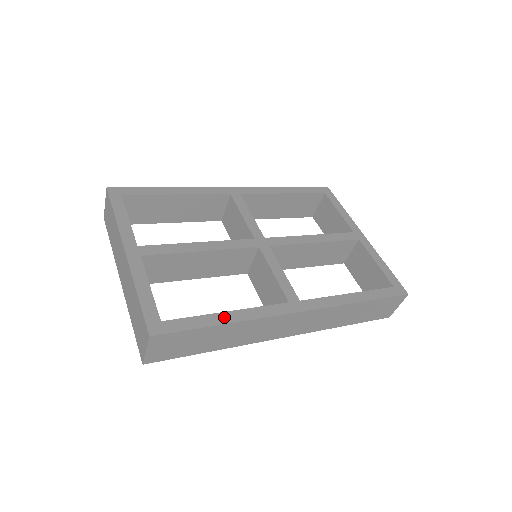
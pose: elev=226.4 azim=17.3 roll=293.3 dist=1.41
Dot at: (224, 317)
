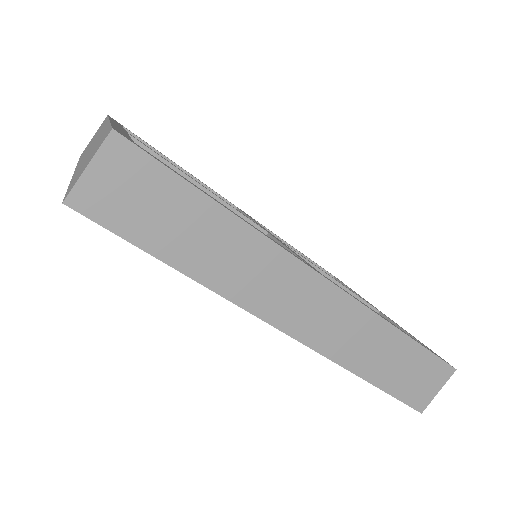
Dot at: (223, 205)
